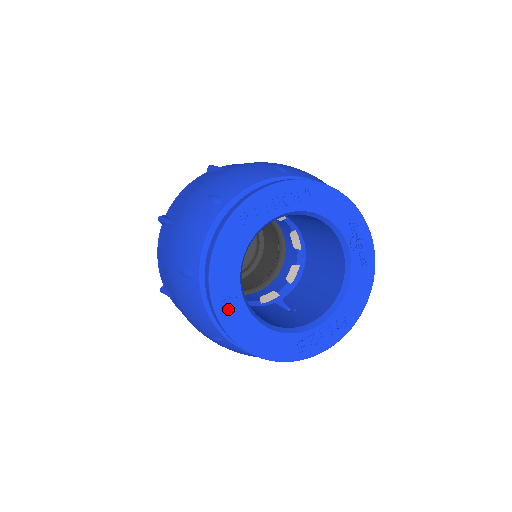
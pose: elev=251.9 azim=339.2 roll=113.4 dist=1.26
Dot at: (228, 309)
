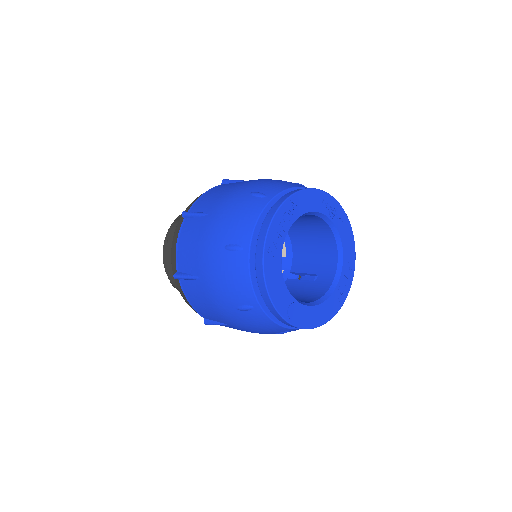
Dot at: (292, 313)
